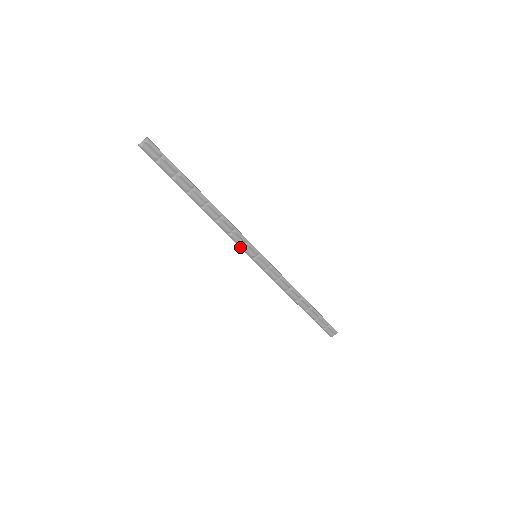
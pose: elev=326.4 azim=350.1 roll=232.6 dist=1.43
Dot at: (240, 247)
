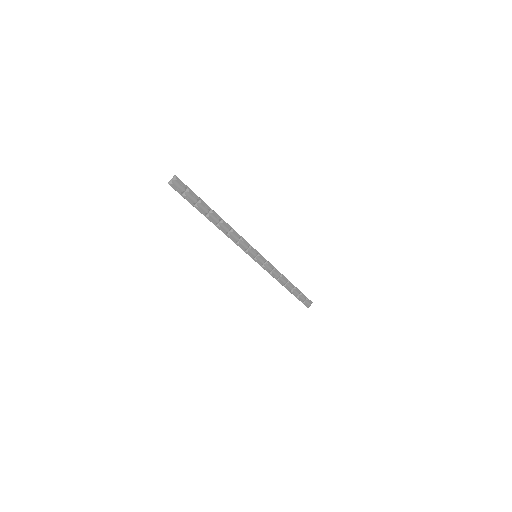
Dot at: occluded
